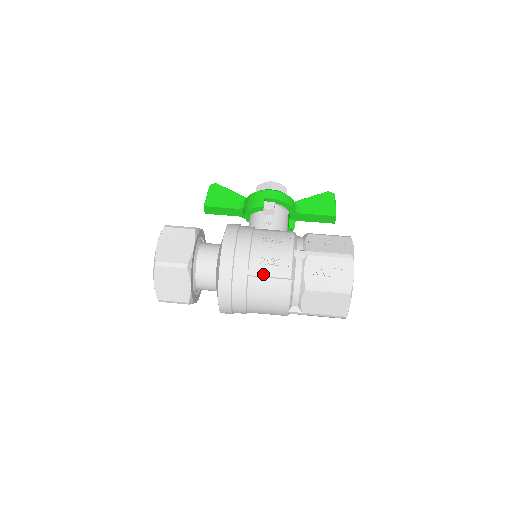
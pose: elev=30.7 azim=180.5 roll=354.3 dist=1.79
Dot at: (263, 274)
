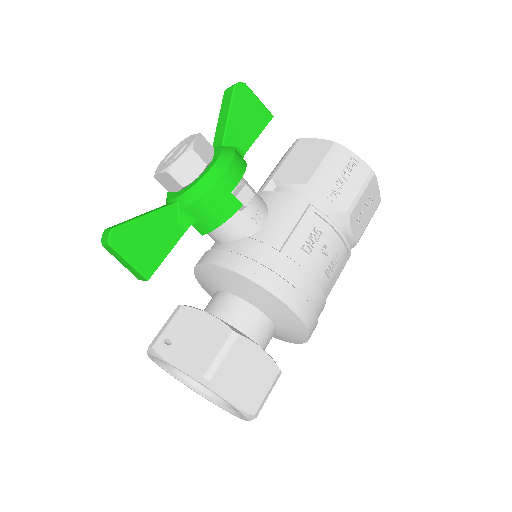
Dot at: (335, 282)
